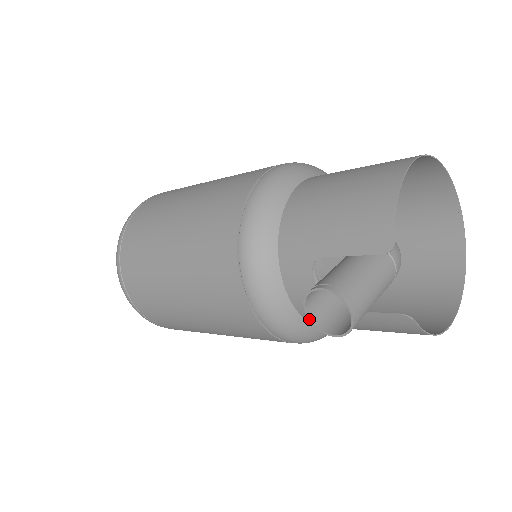
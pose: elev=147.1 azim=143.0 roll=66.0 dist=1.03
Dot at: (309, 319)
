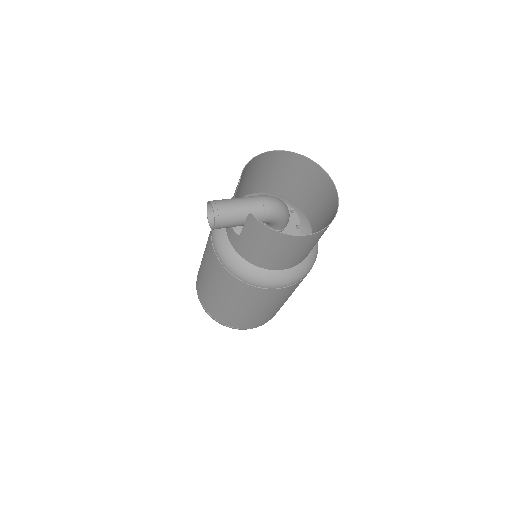
Dot at: (210, 226)
